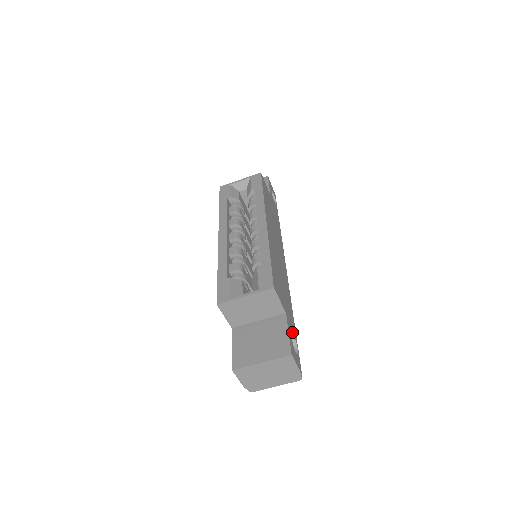
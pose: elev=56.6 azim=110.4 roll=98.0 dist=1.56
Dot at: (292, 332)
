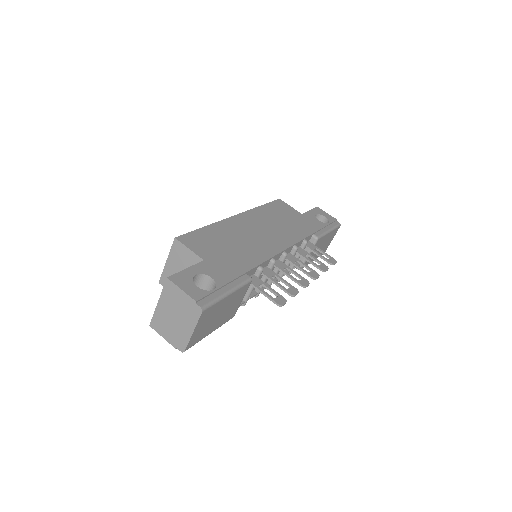
Dot at: (209, 275)
